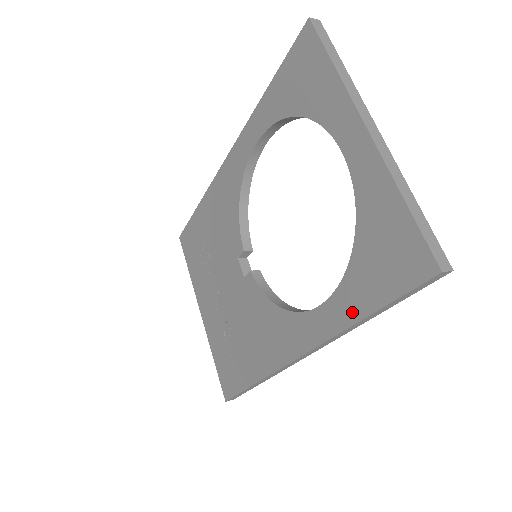
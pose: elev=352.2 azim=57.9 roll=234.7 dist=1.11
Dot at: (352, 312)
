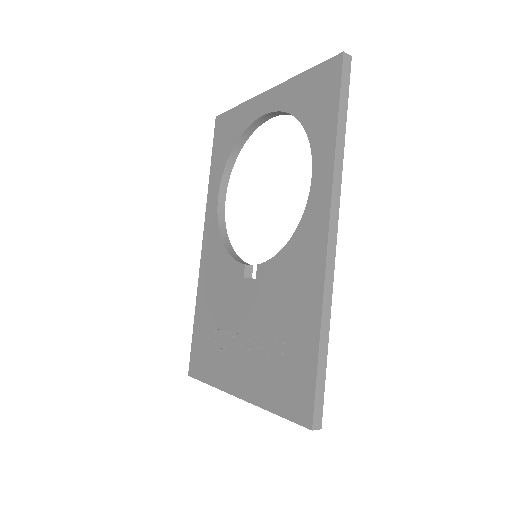
Dot at: (329, 142)
